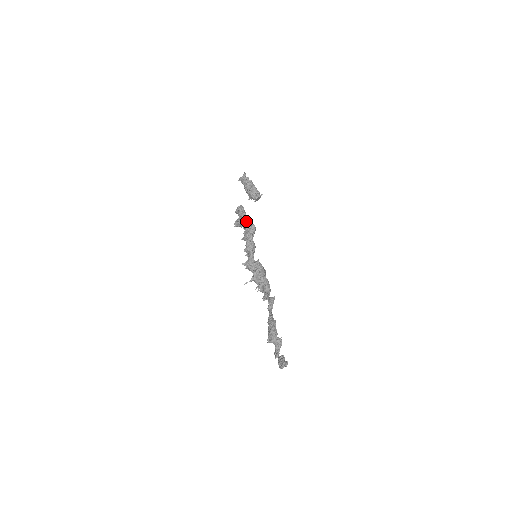
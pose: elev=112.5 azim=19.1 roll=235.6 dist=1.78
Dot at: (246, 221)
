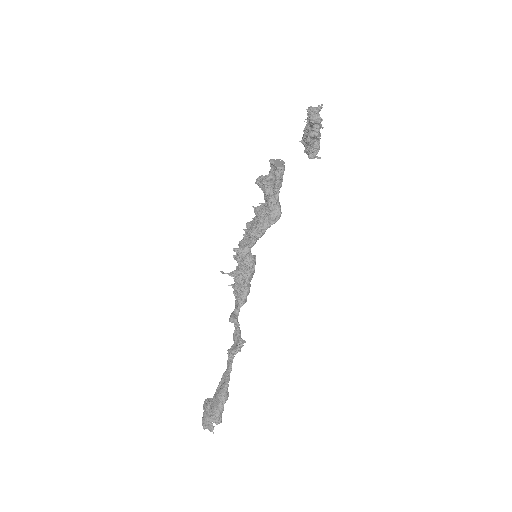
Dot at: (275, 200)
